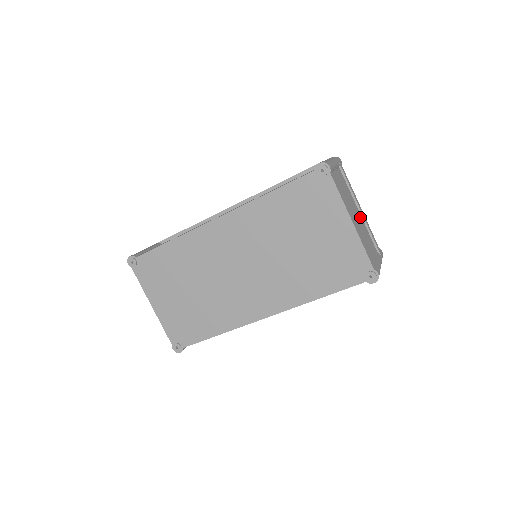
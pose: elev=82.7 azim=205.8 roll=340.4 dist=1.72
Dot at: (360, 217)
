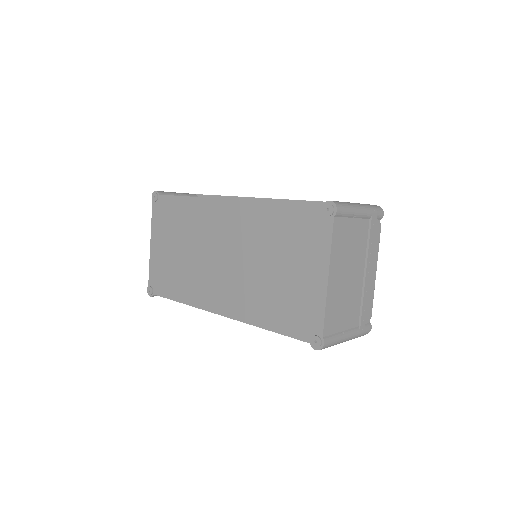
Dot at: (359, 280)
